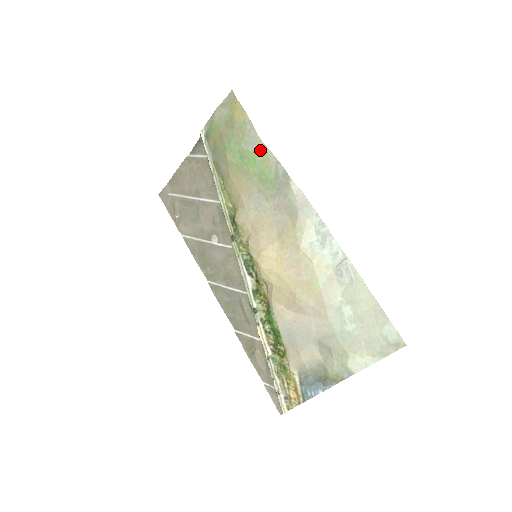
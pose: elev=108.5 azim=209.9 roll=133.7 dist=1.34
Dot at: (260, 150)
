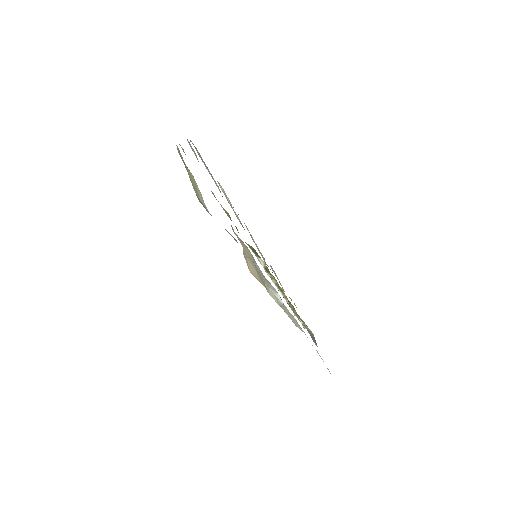
Dot at: occluded
